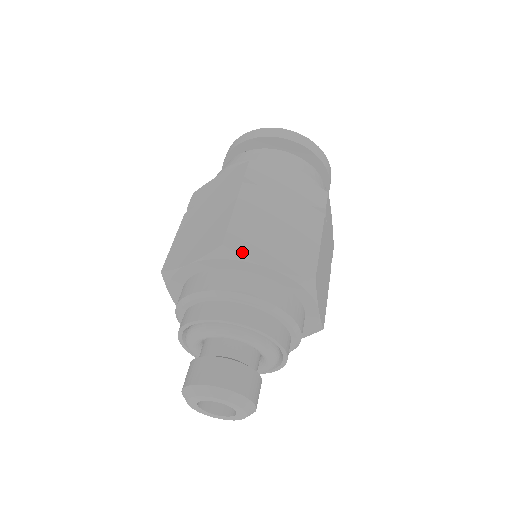
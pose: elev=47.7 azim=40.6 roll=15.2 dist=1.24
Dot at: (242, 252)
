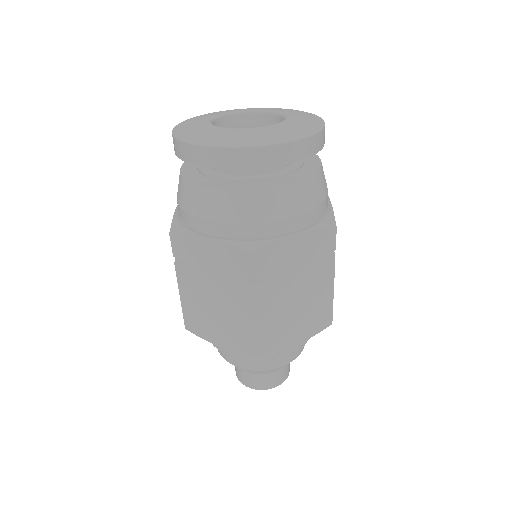
Dot at: (199, 334)
